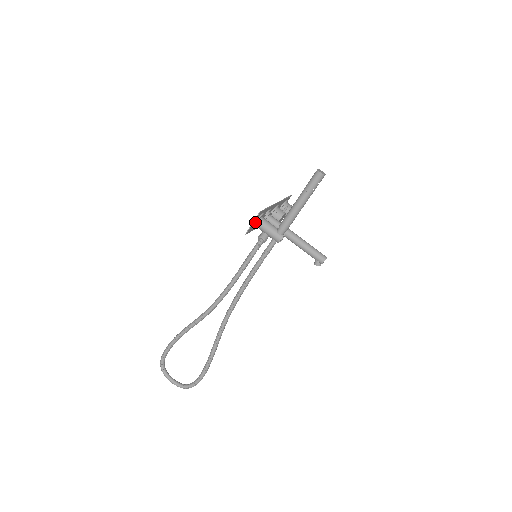
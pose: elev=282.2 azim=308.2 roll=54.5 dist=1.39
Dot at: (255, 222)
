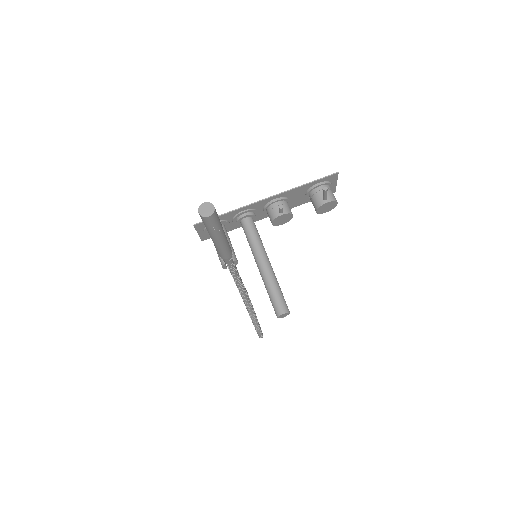
Dot at: (204, 231)
